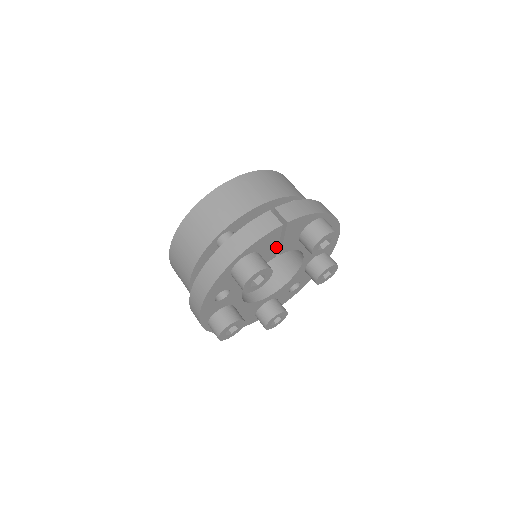
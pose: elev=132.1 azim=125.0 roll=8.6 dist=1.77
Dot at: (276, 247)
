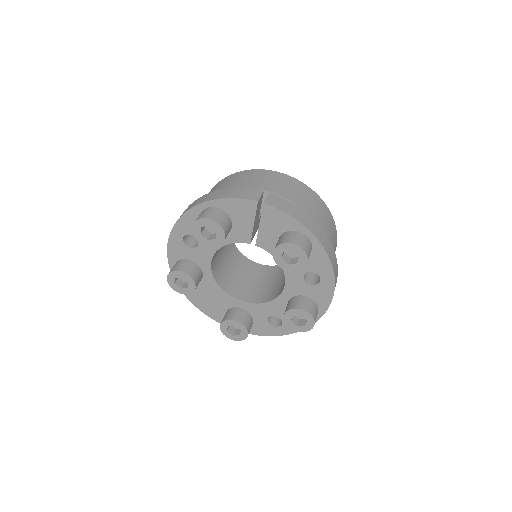
Dot at: (251, 229)
